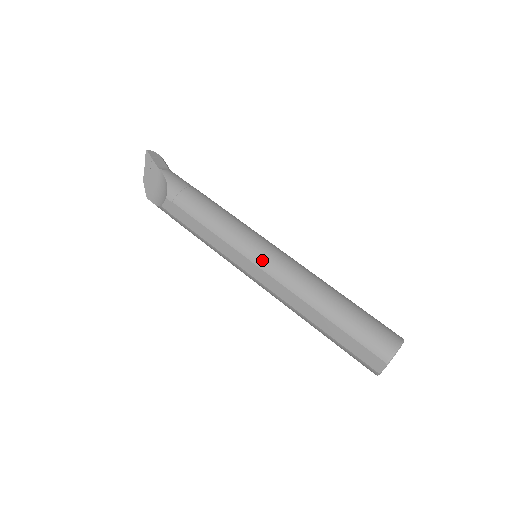
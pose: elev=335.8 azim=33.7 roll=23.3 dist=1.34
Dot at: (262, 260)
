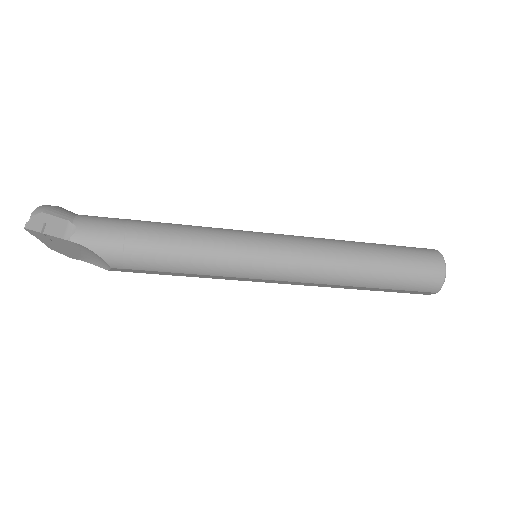
Dot at: (276, 275)
